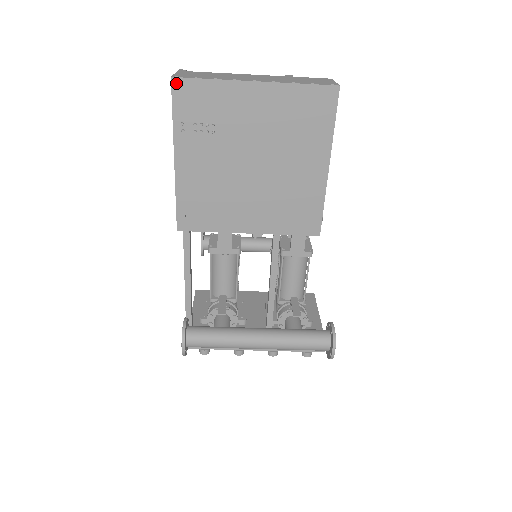
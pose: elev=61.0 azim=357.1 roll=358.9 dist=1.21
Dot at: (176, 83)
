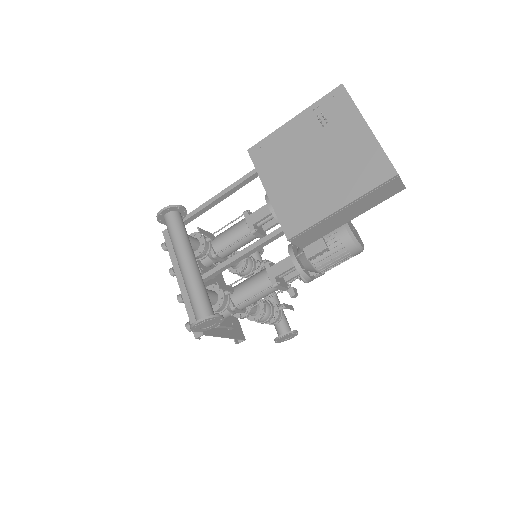
Dot at: (340, 88)
